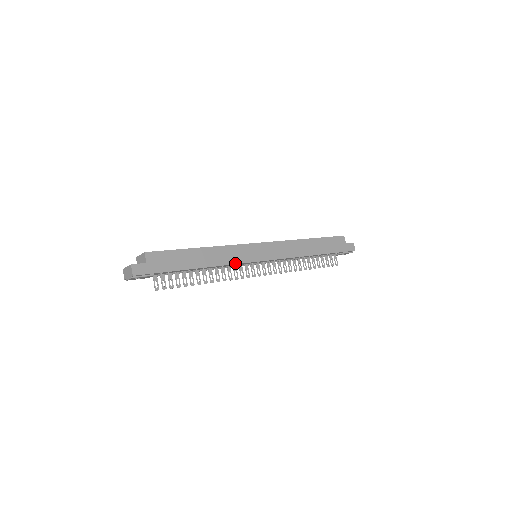
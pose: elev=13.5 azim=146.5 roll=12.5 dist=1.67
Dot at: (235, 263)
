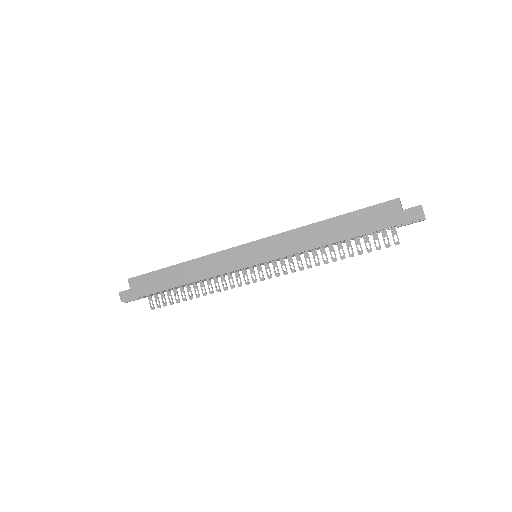
Dot at: (217, 274)
